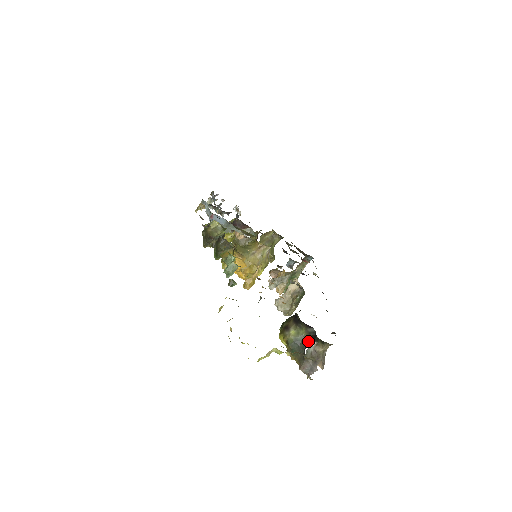
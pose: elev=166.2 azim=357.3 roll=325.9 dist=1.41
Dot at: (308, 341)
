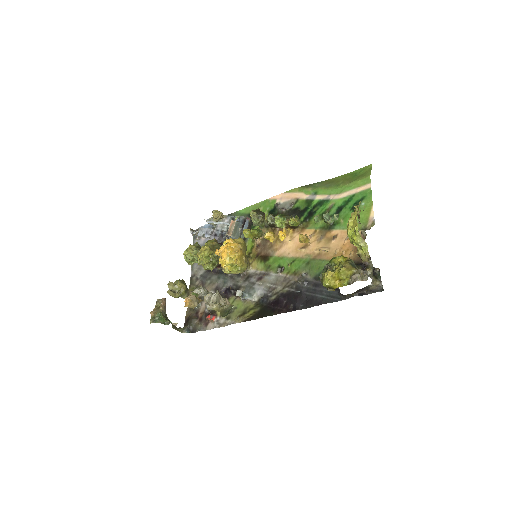
Dot at: occluded
